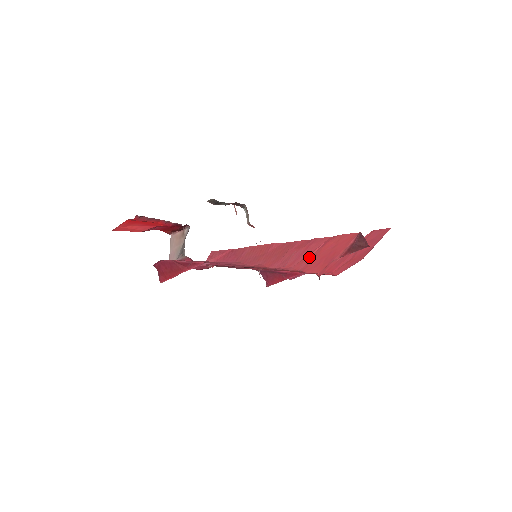
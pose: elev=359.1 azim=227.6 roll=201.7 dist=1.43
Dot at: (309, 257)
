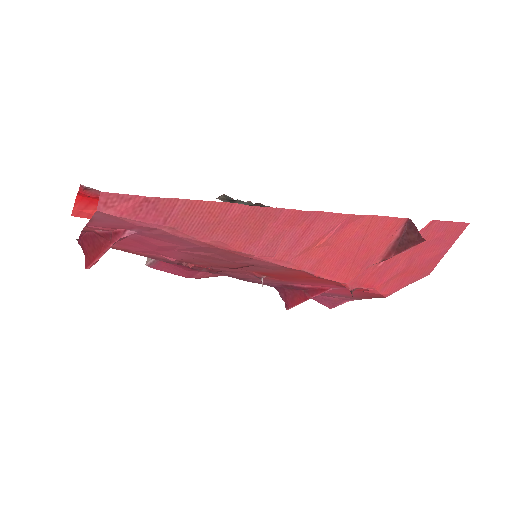
Dot at: (318, 248)
